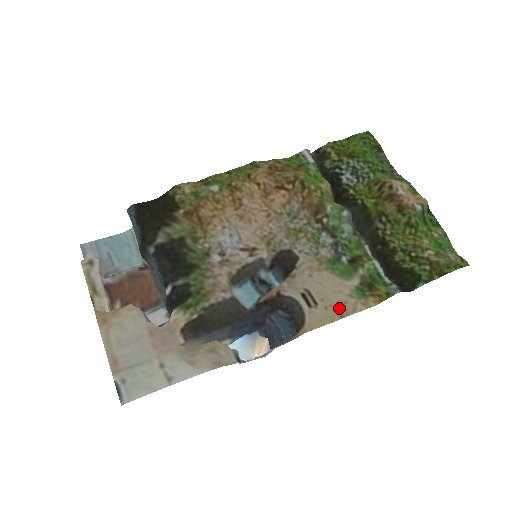
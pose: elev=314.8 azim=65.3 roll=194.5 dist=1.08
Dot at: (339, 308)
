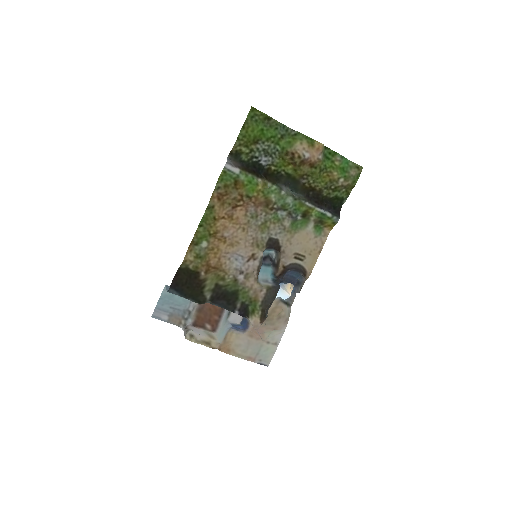
Dot at: (315, 249)
